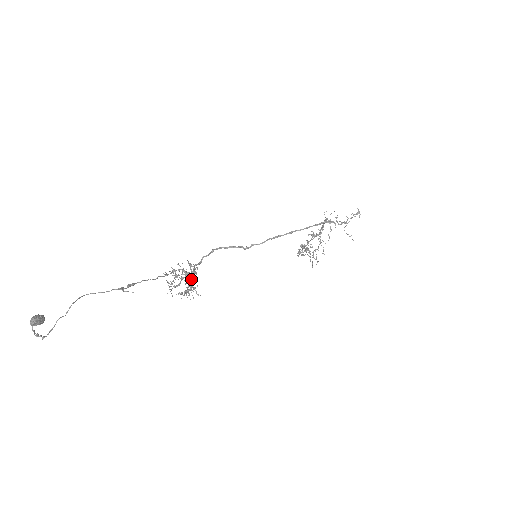
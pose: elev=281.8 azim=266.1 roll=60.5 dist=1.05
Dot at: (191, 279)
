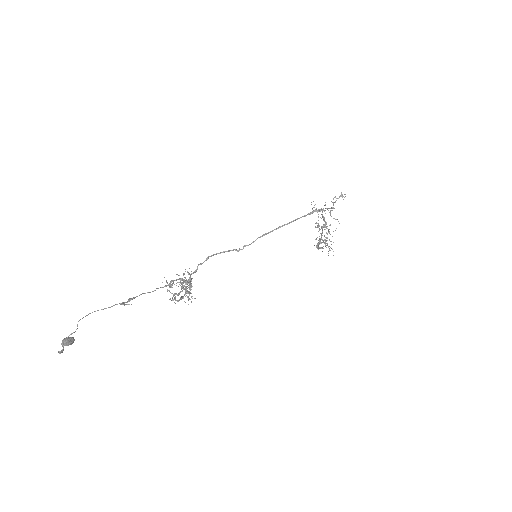
Dot at: (185, 286)
